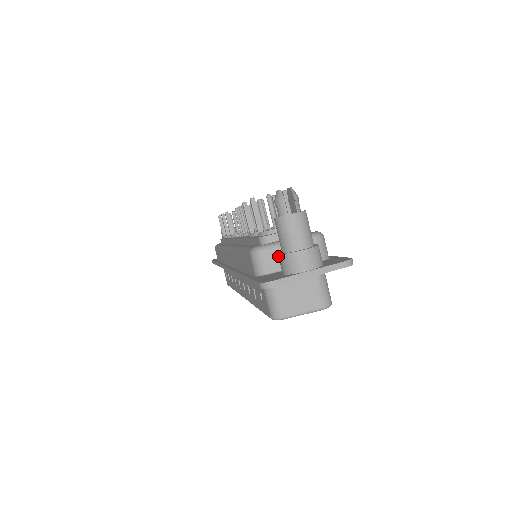
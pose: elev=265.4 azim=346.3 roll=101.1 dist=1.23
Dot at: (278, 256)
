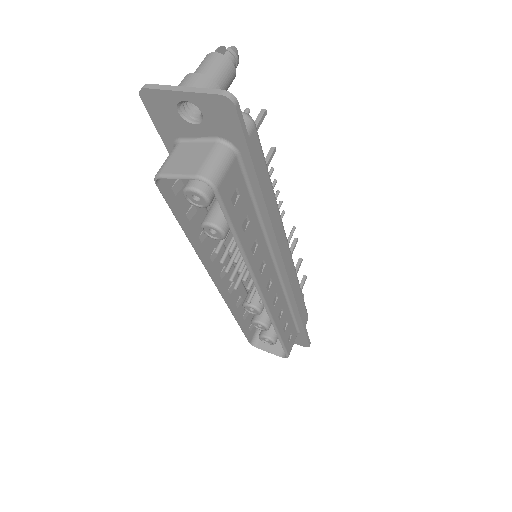
Dot at: occluded
